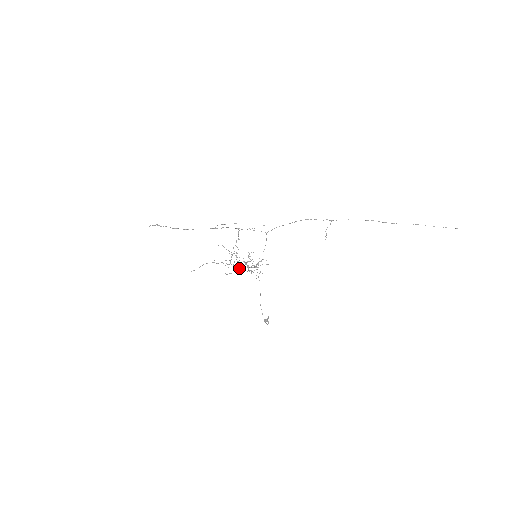
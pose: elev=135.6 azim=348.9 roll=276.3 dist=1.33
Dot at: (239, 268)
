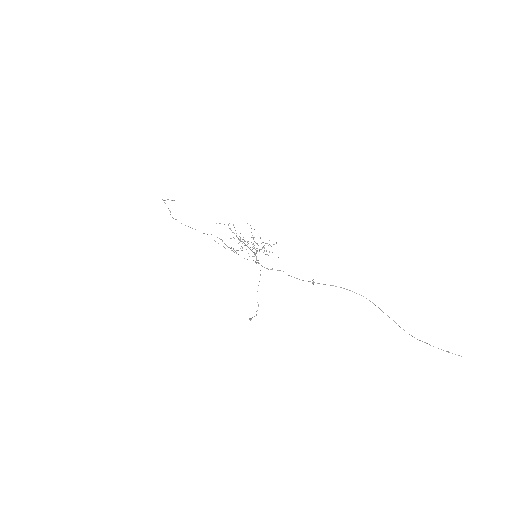
Dot at: occluded
